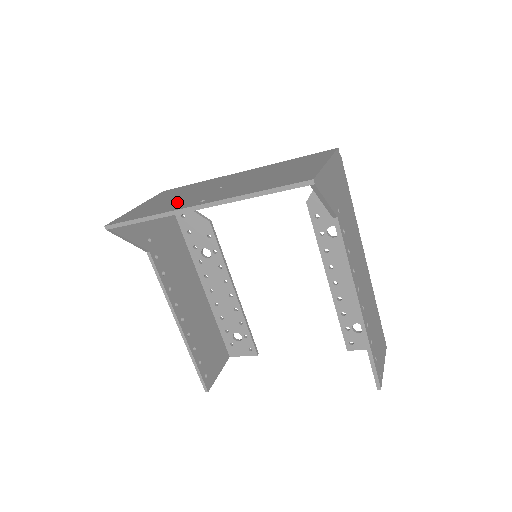
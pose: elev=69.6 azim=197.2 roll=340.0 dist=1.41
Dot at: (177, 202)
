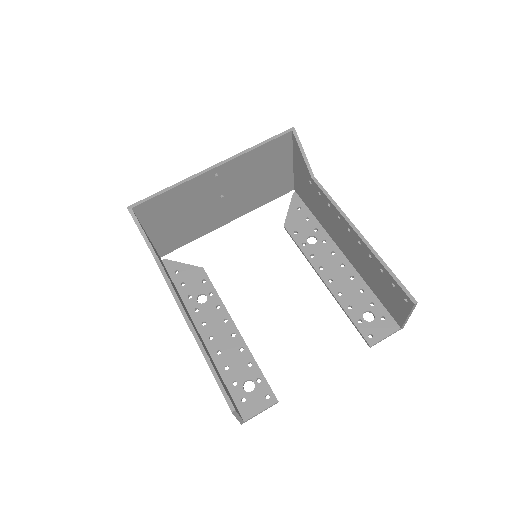
Dot at: occluded
